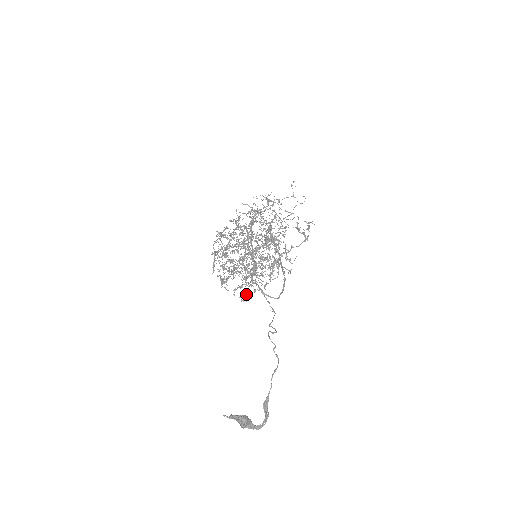
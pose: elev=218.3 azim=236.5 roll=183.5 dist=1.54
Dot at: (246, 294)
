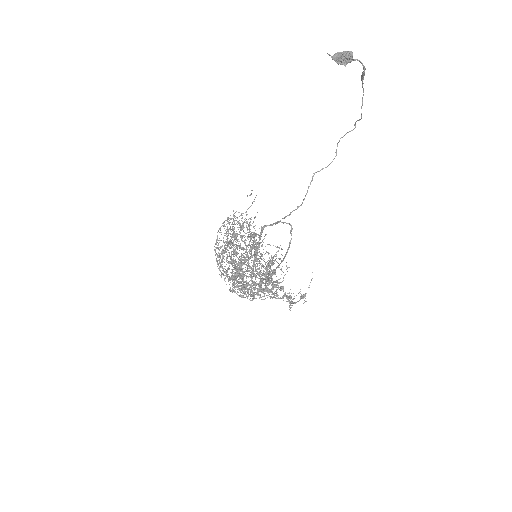
Dot at: (226, 252)
